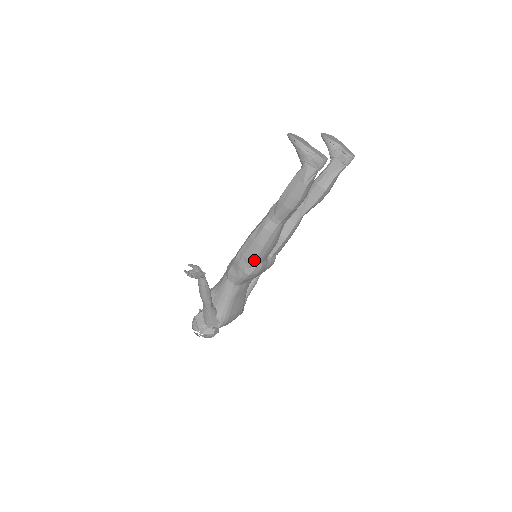
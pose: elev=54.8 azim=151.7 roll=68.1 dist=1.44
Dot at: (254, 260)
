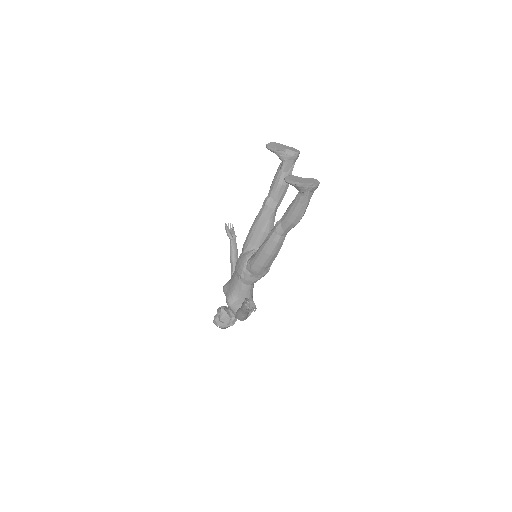
Dot at: (271, 264)
